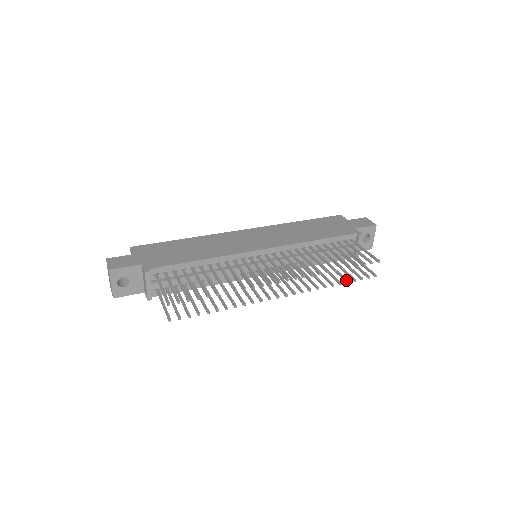
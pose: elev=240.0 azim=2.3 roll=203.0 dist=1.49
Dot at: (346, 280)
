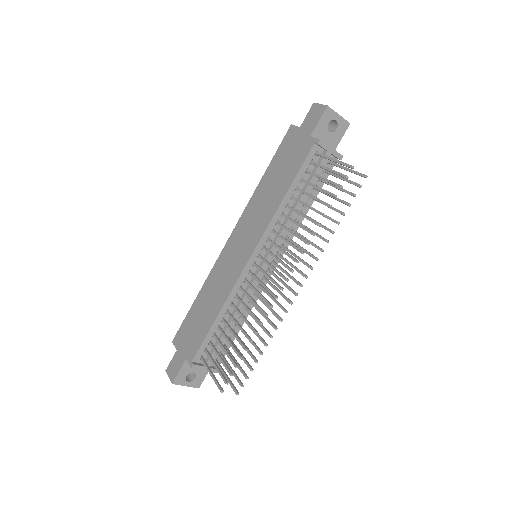
Dot at: occluded
